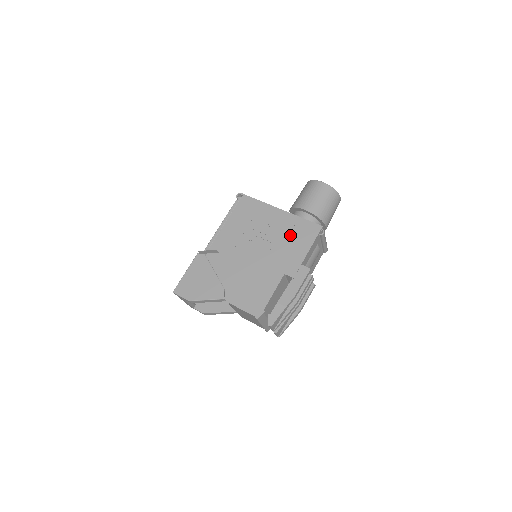
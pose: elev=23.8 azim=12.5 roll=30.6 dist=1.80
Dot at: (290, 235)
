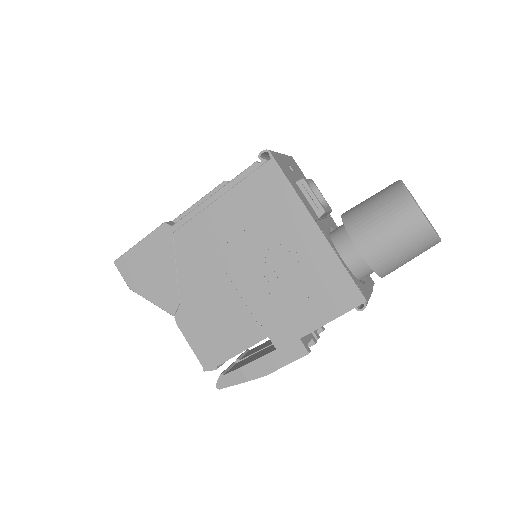
Dot at: (308, 282)
